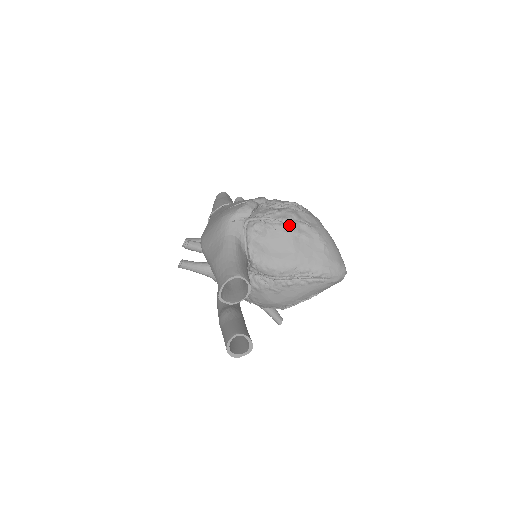
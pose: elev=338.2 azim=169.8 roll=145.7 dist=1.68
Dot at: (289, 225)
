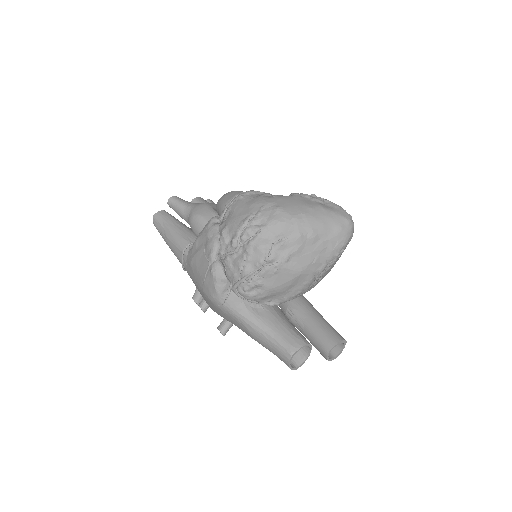
Dot at: (271, 262)
